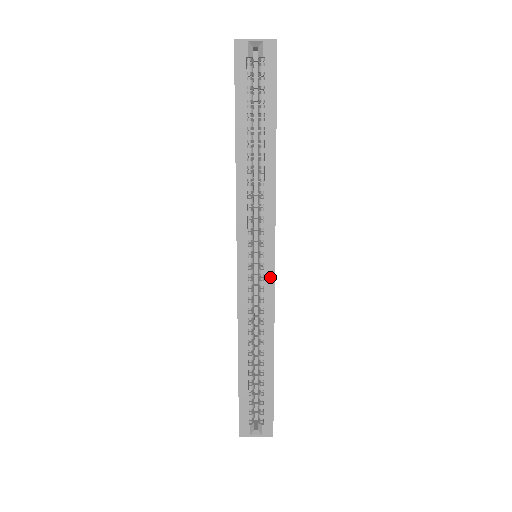
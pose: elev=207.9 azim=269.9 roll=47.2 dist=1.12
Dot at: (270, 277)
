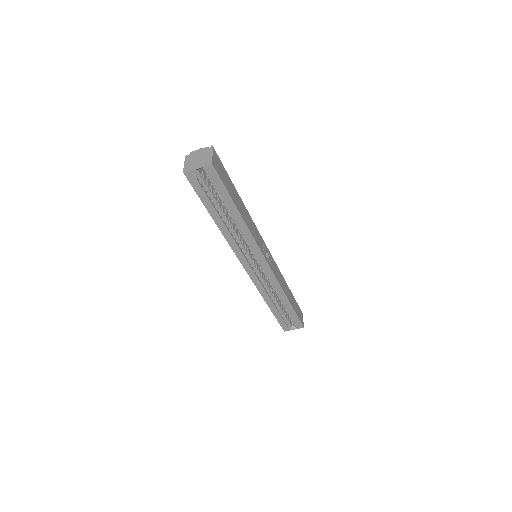
Dot at: (268, 270)
